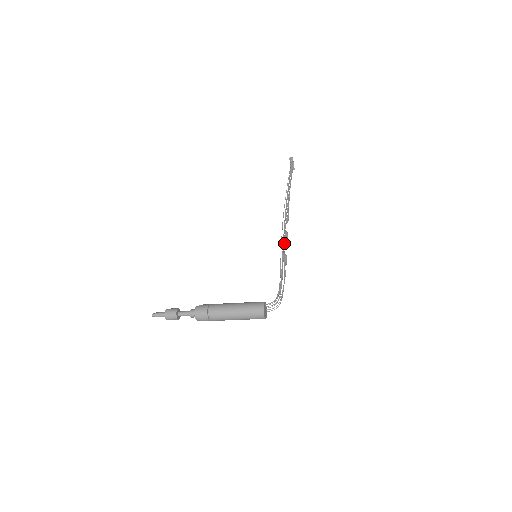
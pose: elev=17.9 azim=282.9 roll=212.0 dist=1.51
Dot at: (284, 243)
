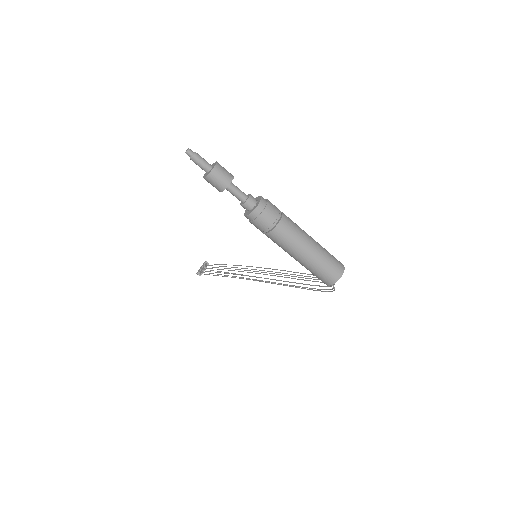
Dot at: occluded
